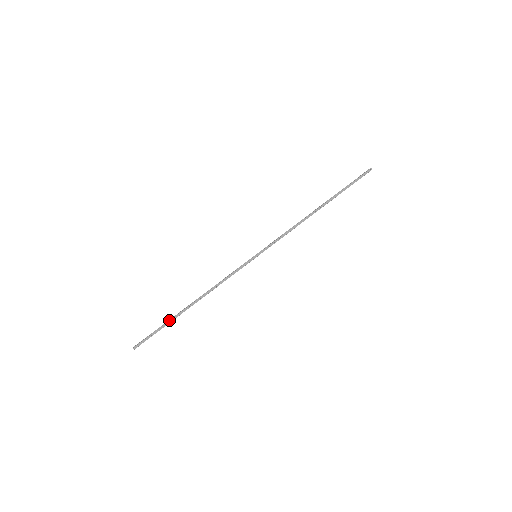
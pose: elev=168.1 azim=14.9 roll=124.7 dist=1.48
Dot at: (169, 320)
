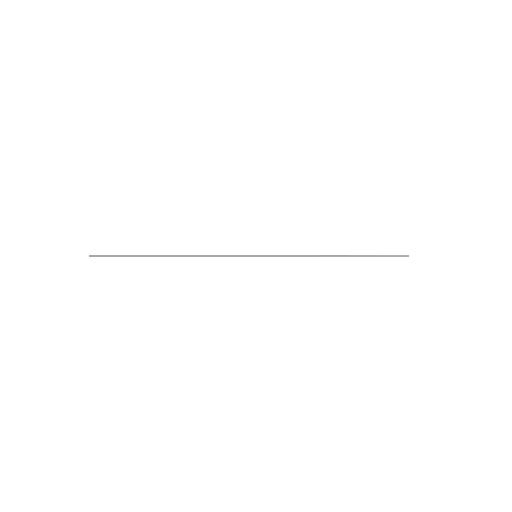
Dot at: (139, 256)
